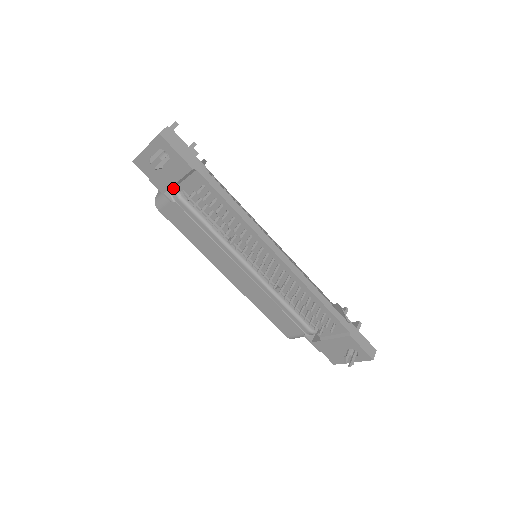
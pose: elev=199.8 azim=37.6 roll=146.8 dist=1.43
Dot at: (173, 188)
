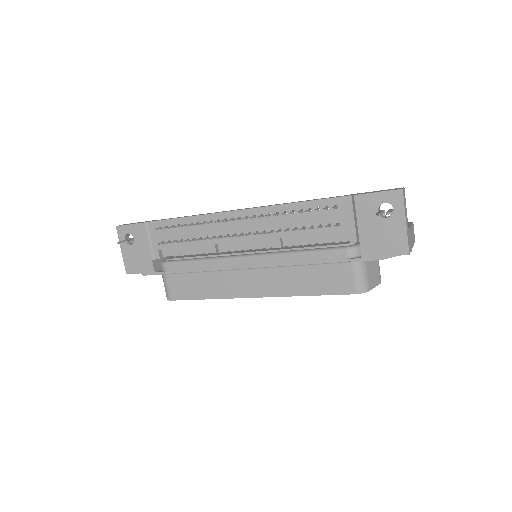
Dot at: (161, 266)
